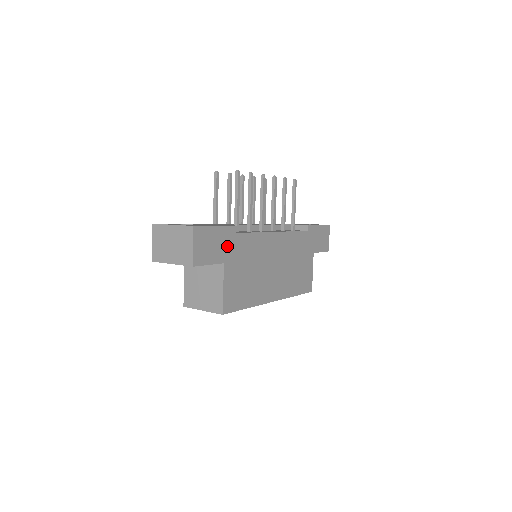
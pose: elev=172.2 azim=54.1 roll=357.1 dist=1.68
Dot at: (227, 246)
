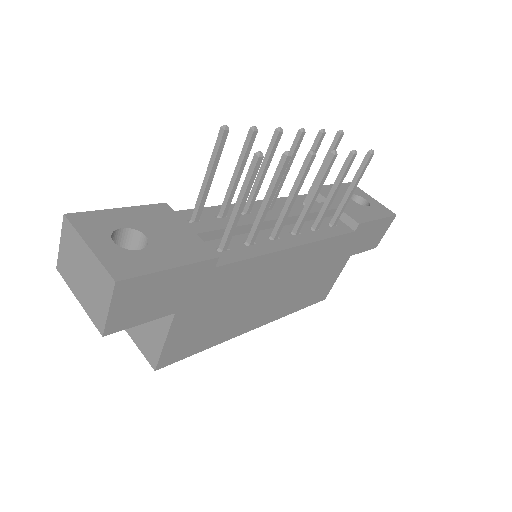
Dot at: (189, 289)
